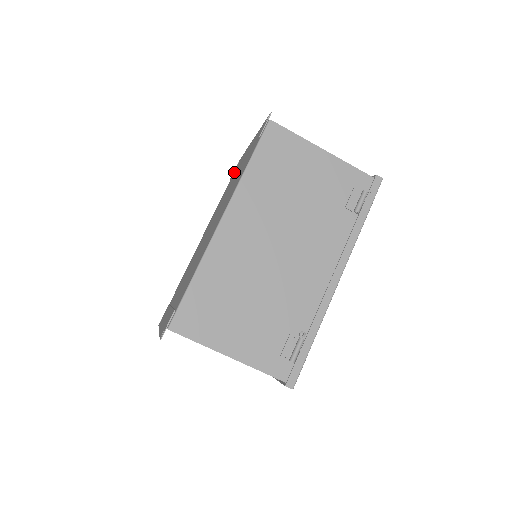
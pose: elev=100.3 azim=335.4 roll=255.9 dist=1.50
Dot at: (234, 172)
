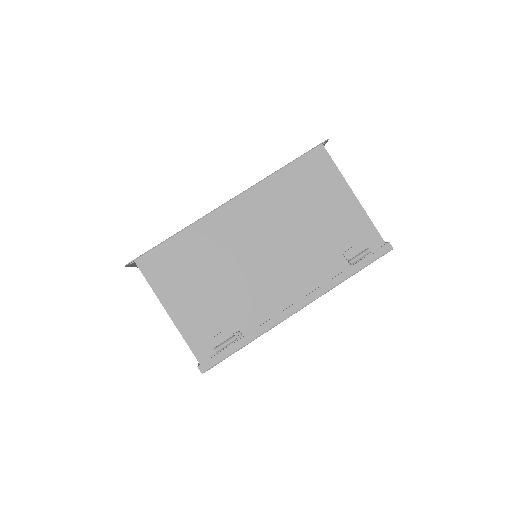
Dot at: occluded
